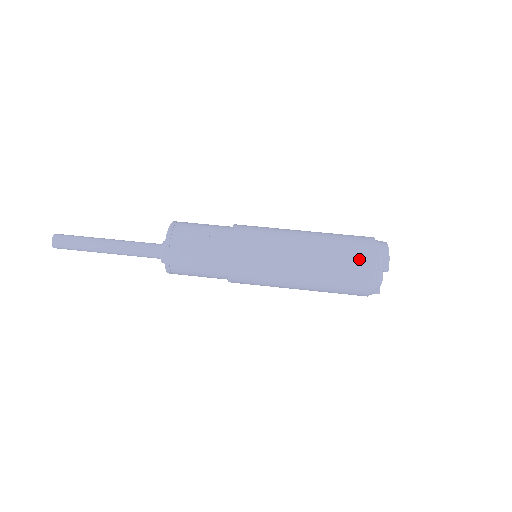
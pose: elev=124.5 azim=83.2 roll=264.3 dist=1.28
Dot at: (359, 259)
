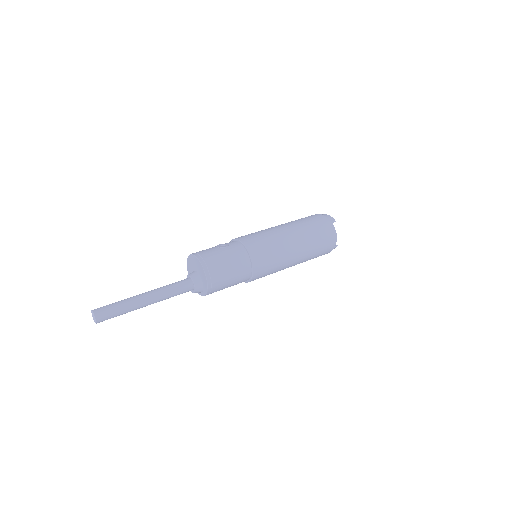
Dot at: (318, 220)
